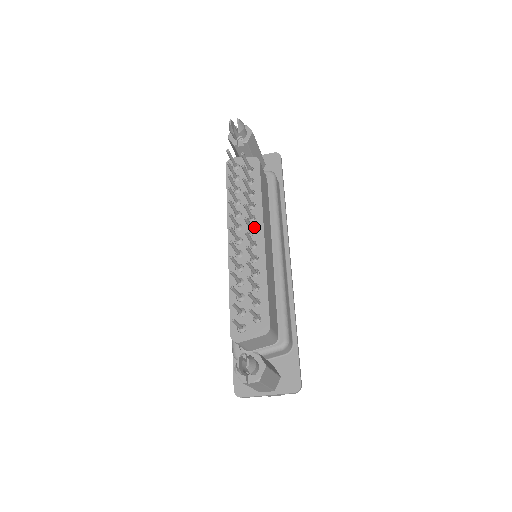
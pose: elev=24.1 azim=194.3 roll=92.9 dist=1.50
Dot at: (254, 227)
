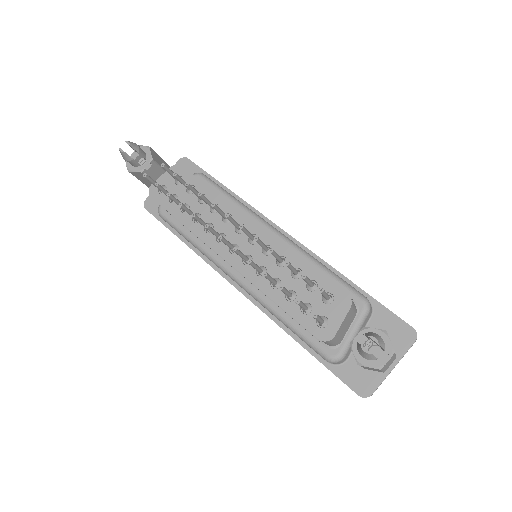
Dot at: occluded
